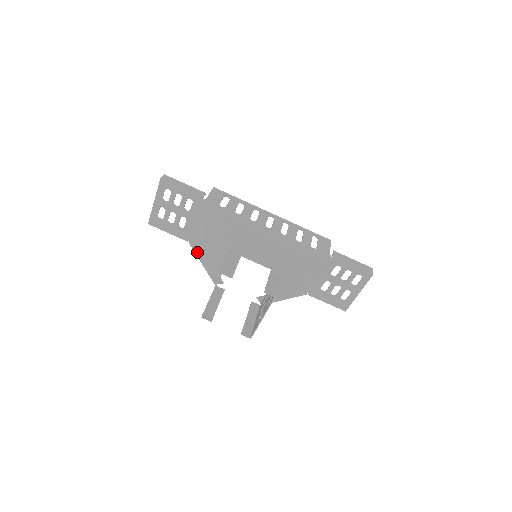
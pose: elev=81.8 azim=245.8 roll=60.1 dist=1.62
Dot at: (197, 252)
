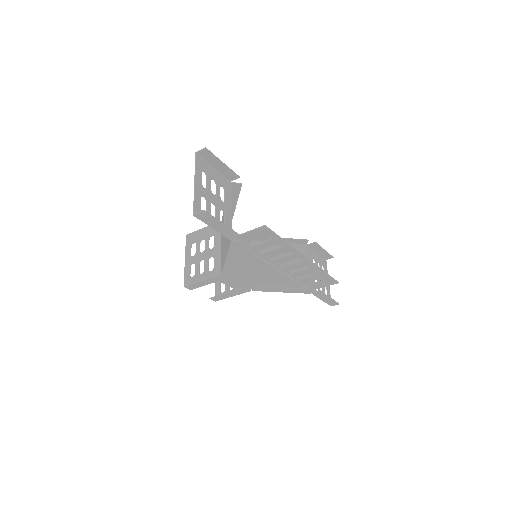
Dot at: occluded
